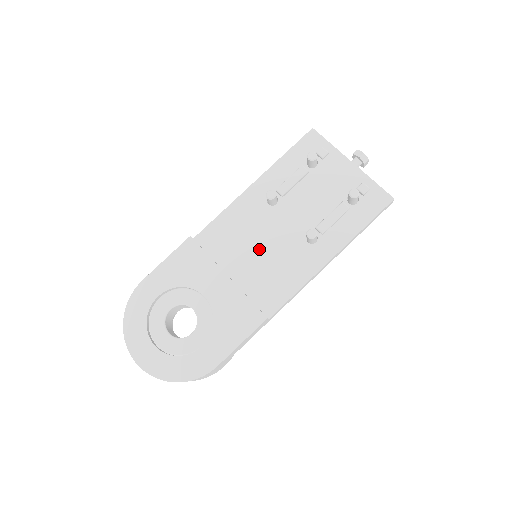
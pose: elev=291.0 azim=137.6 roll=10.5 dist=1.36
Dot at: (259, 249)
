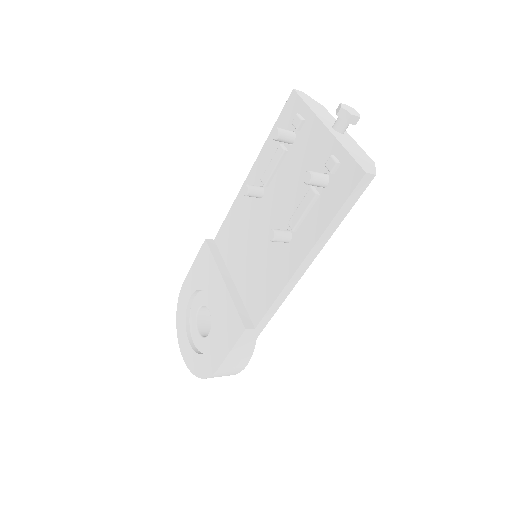
Dot at: (251, 250)
